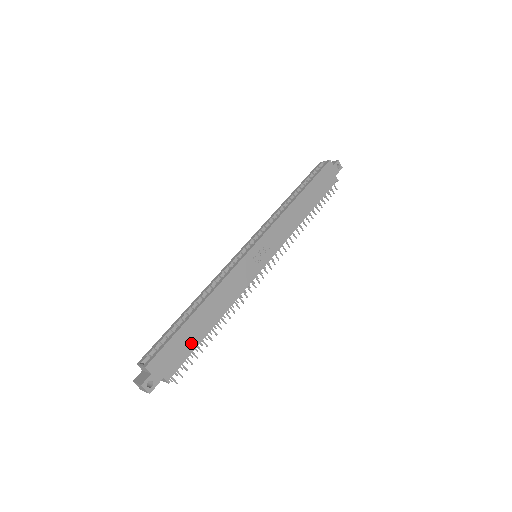
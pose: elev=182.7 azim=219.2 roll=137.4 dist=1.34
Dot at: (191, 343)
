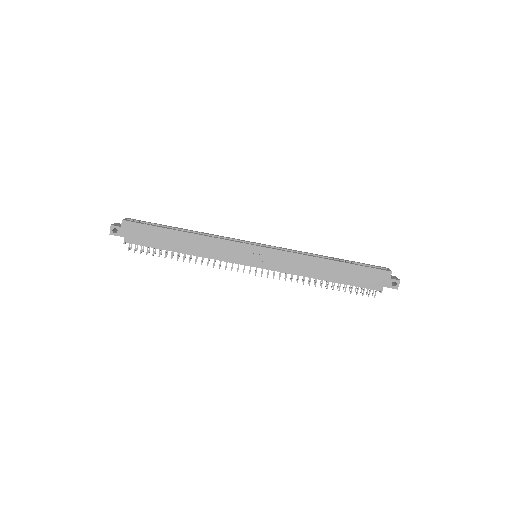
Dot at: (157, 242)
